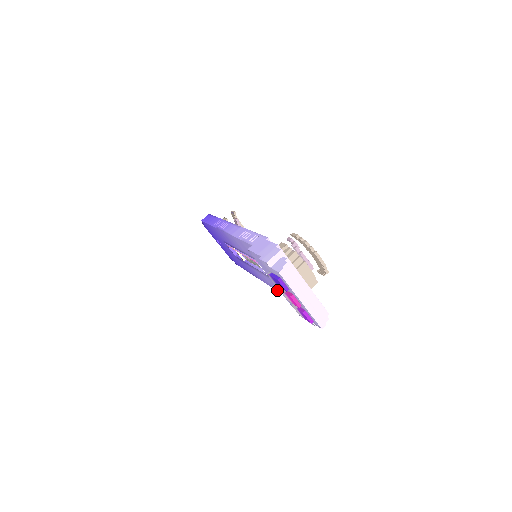
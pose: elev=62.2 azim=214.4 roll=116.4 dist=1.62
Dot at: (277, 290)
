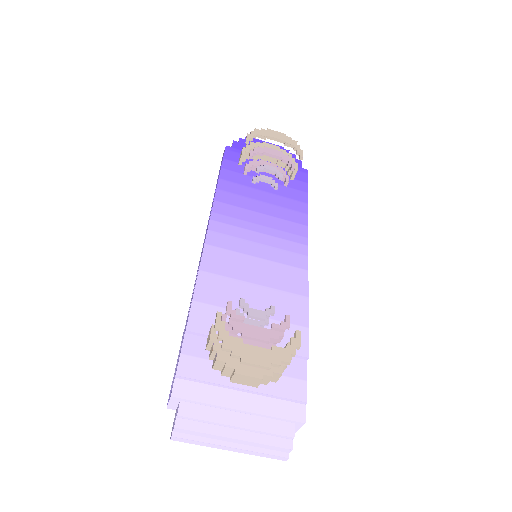
Dot at: occluded
